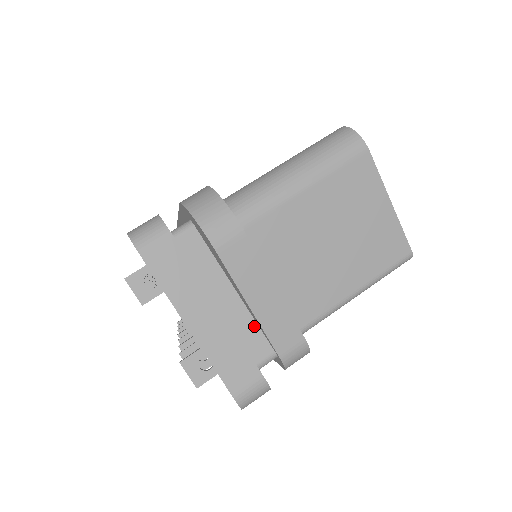
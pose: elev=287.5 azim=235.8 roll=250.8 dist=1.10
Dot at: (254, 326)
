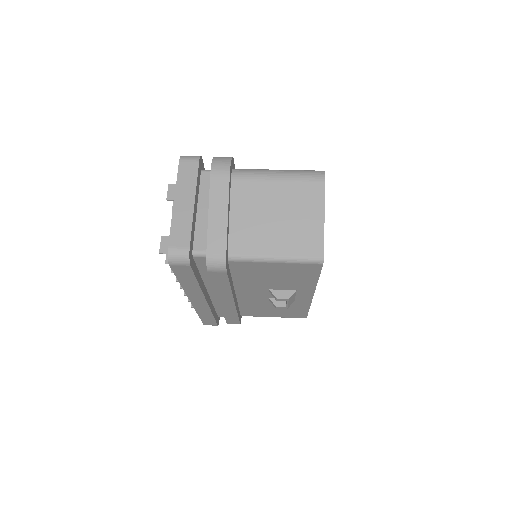
Dot at: occluded
